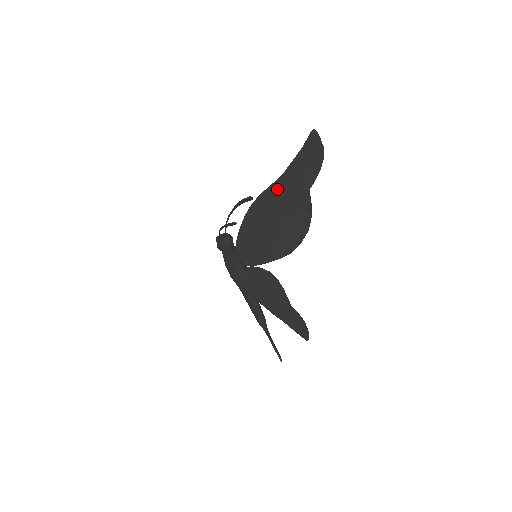
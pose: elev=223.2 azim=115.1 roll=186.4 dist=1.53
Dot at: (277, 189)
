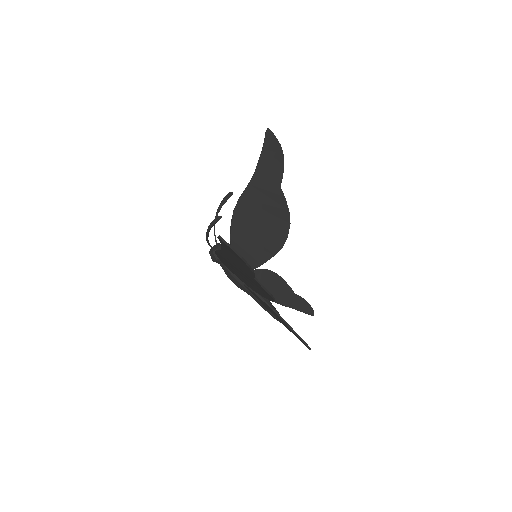
Dot at: (226, 258)
